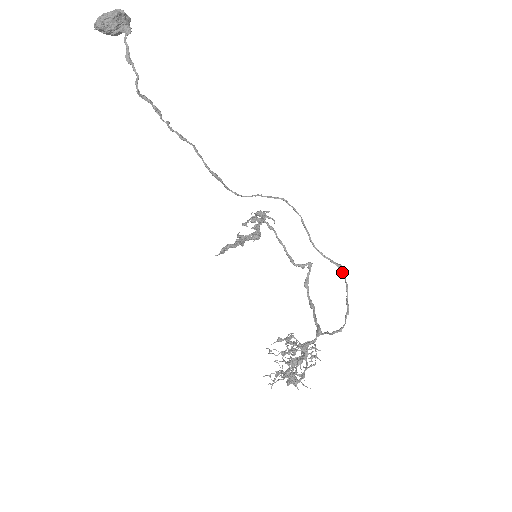
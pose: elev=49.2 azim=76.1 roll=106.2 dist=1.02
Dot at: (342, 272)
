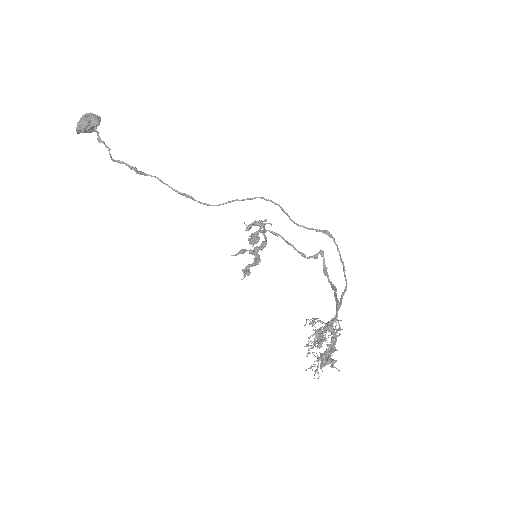
Dot at: (329, 236)
